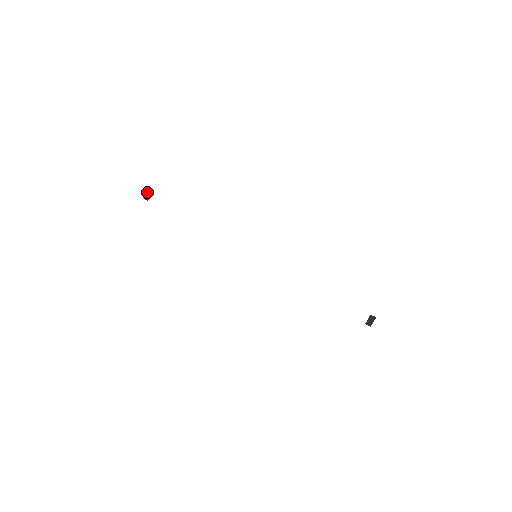
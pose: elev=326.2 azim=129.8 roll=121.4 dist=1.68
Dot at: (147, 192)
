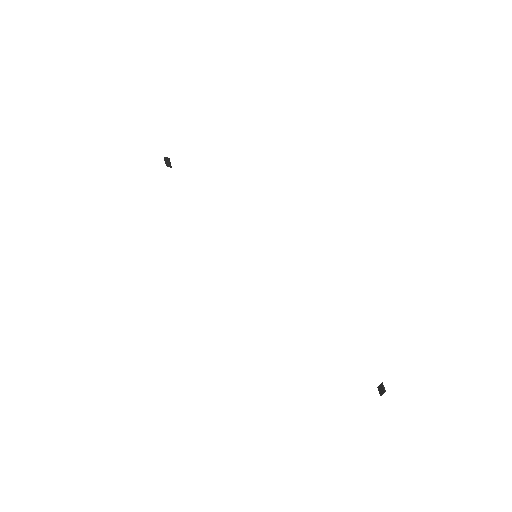
Dot at: (165, 160)
